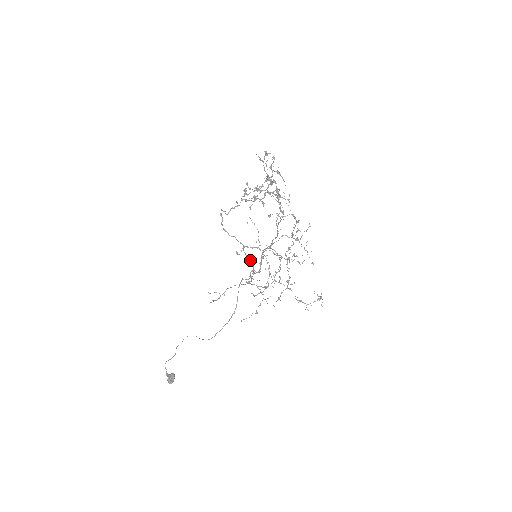
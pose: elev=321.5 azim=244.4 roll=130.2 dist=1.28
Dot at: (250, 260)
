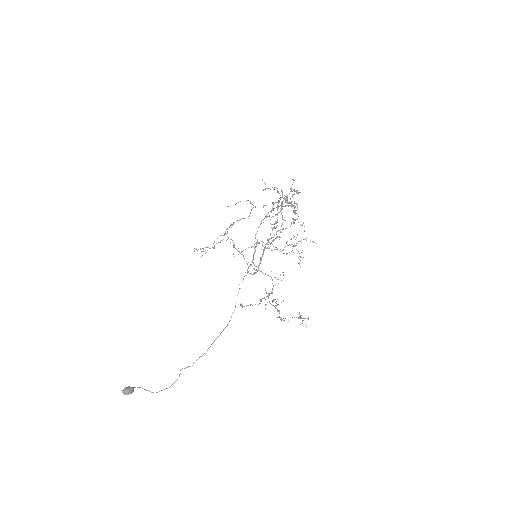
Dot at: occluded
